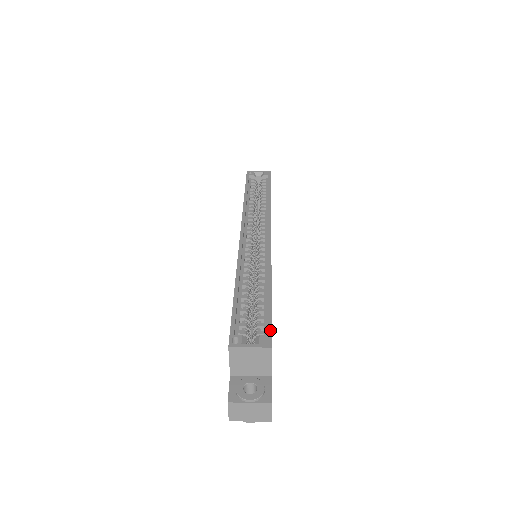
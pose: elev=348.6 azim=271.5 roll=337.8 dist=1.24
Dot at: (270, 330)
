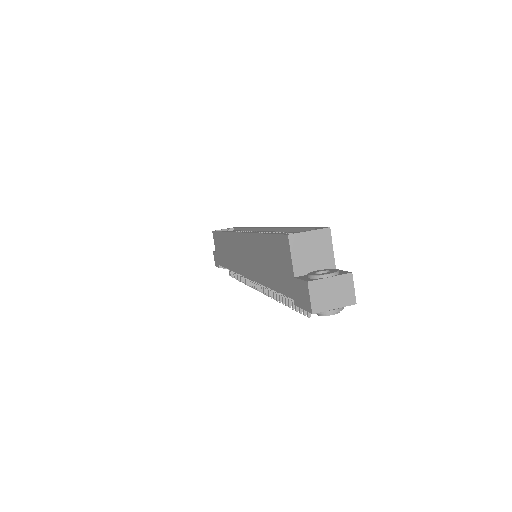
Dot at: (318, 227)
